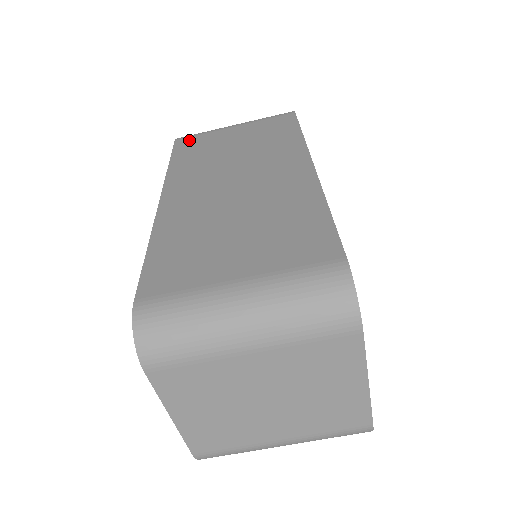
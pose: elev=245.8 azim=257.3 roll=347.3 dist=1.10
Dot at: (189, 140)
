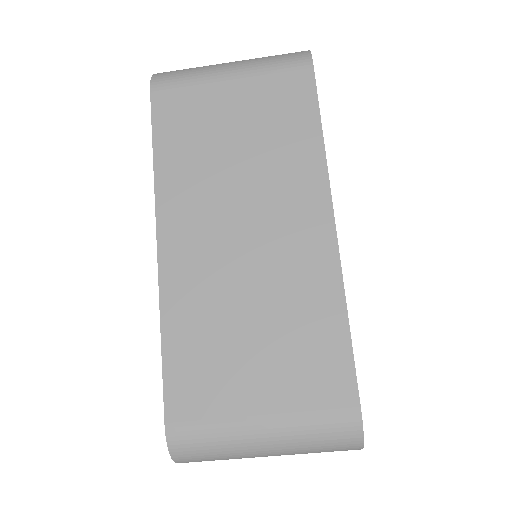
Dot at: (171, 98)
